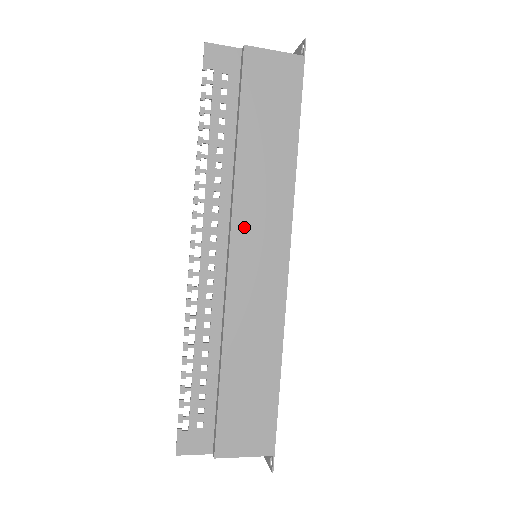
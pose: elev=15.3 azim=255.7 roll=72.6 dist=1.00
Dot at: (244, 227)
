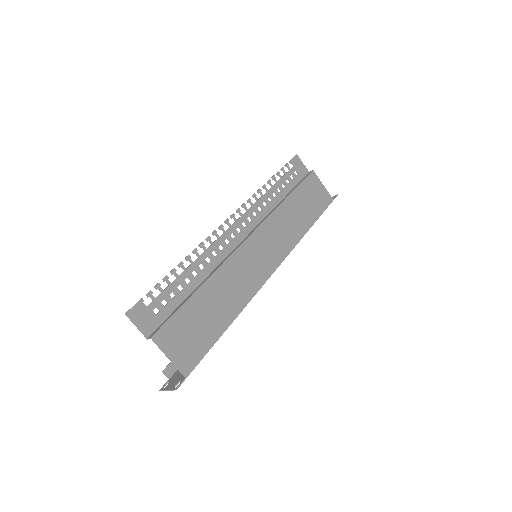
Dot at: (265, 233)
